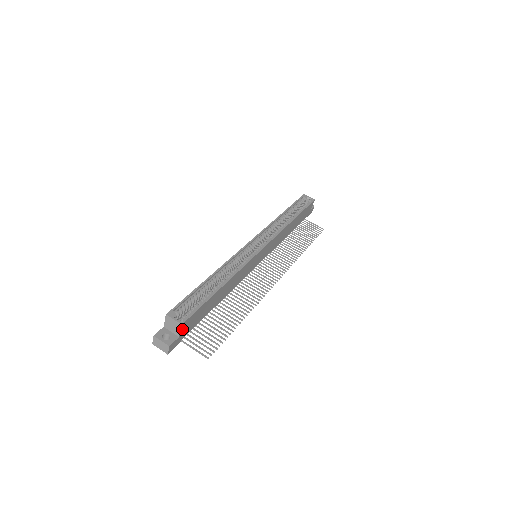
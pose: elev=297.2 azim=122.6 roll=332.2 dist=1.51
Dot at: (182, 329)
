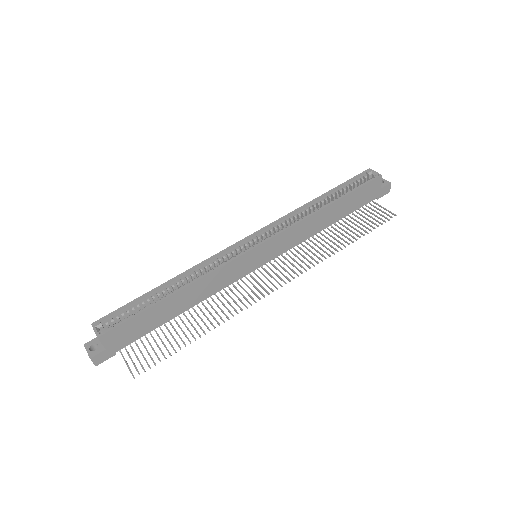
Dot at: (105, 342)
